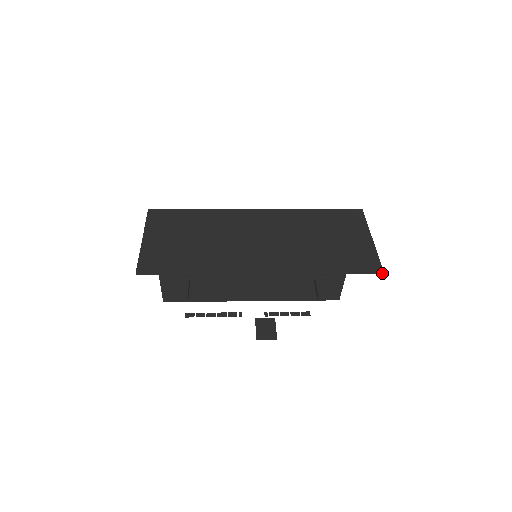
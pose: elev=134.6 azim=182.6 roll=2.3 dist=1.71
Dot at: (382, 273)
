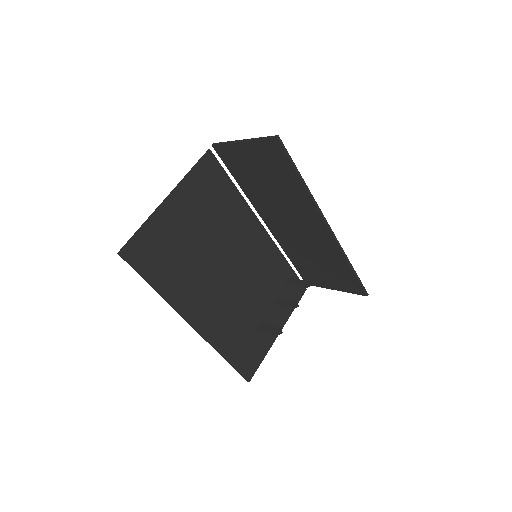
Dot at: occluded
